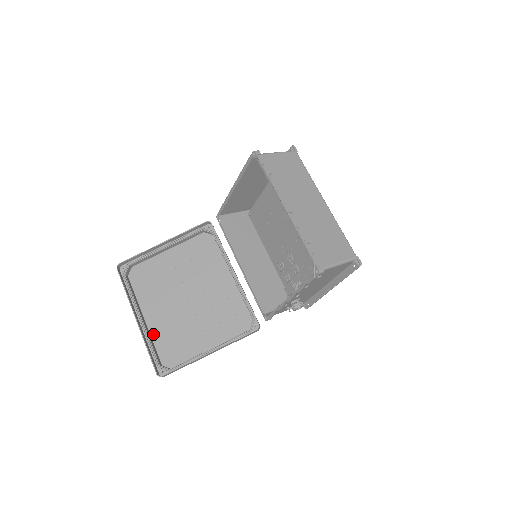
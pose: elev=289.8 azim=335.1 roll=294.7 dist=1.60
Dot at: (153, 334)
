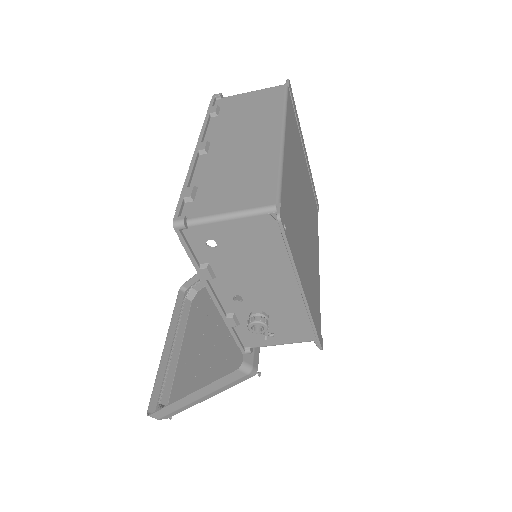
Dot at: (178, 367)
